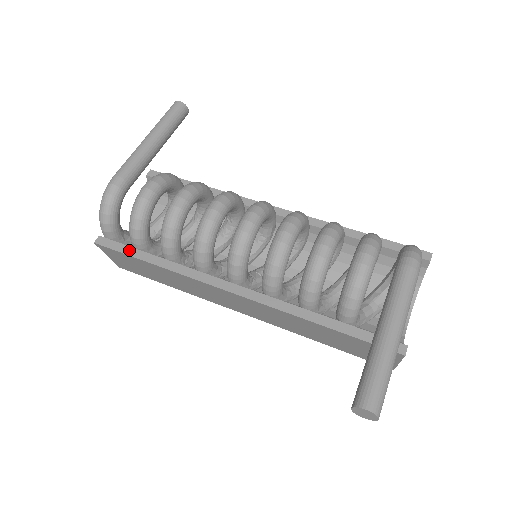
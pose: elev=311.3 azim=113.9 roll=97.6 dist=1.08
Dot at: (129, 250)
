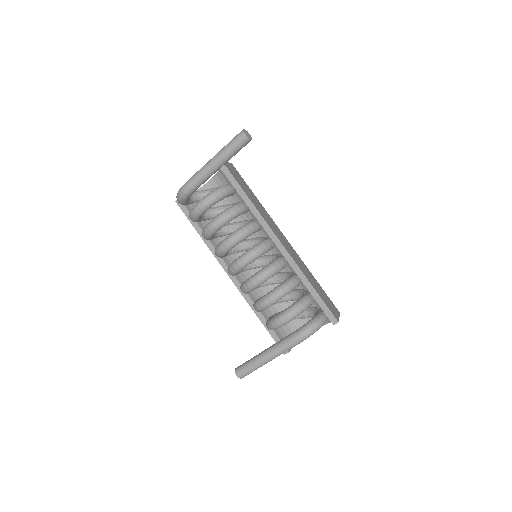
Dot at: occluded
